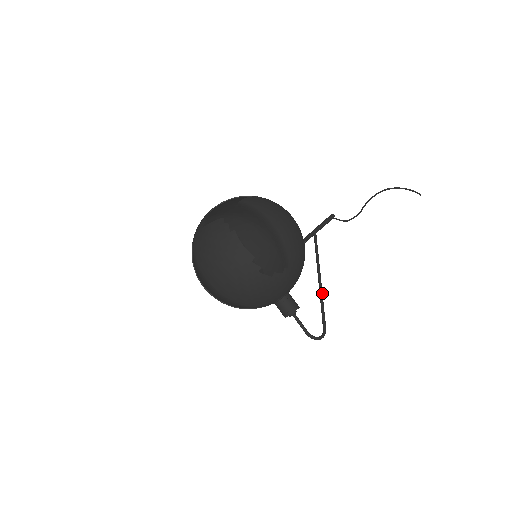
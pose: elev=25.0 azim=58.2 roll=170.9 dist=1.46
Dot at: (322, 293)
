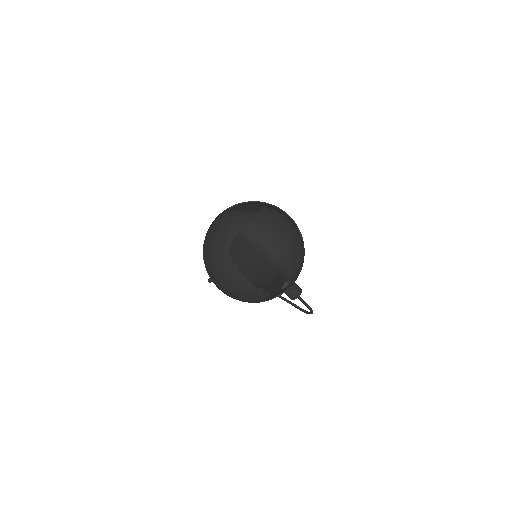
Dot at: occluded
